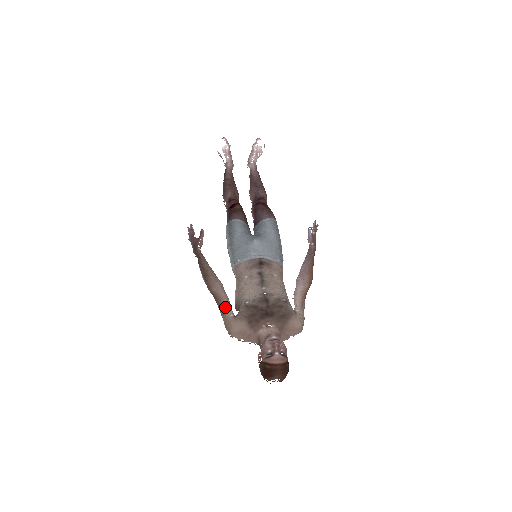
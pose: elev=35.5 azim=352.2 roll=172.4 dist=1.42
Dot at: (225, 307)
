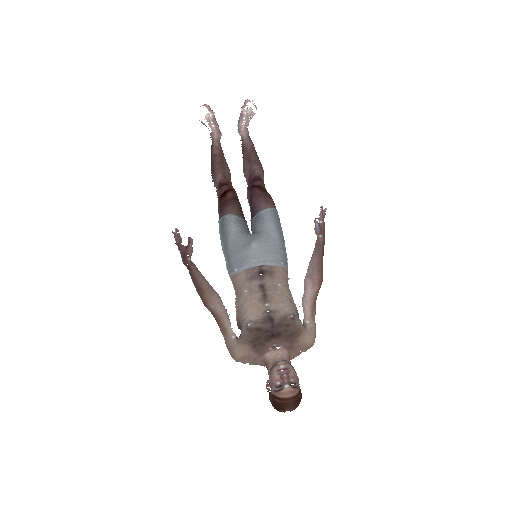
Dot at: (225, 327)
